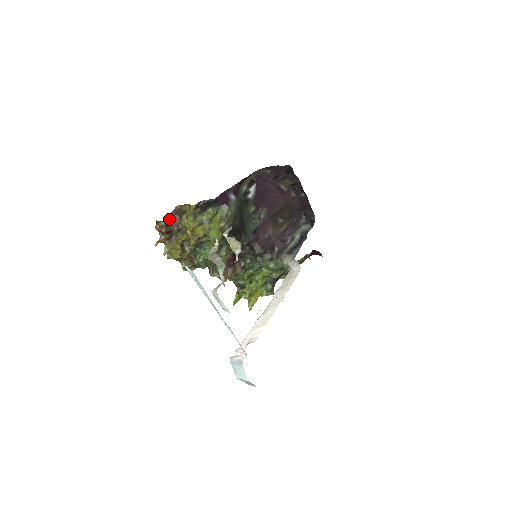
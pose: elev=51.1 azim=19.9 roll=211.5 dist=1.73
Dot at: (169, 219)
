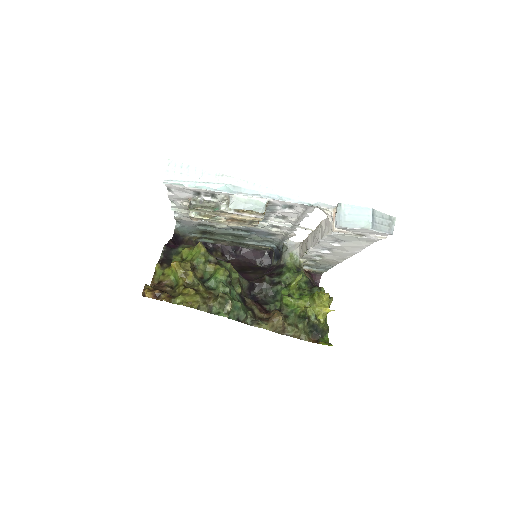
Dot at: occluded
